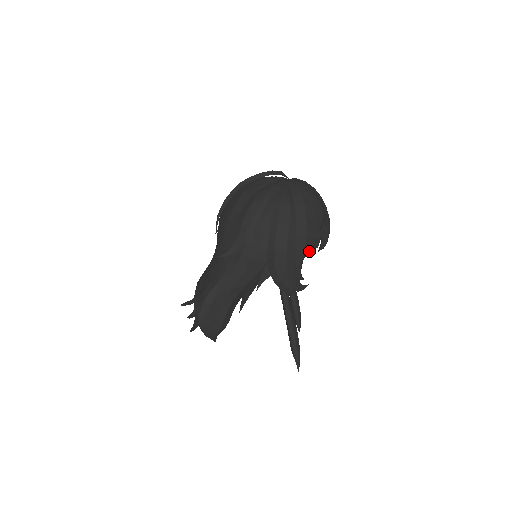
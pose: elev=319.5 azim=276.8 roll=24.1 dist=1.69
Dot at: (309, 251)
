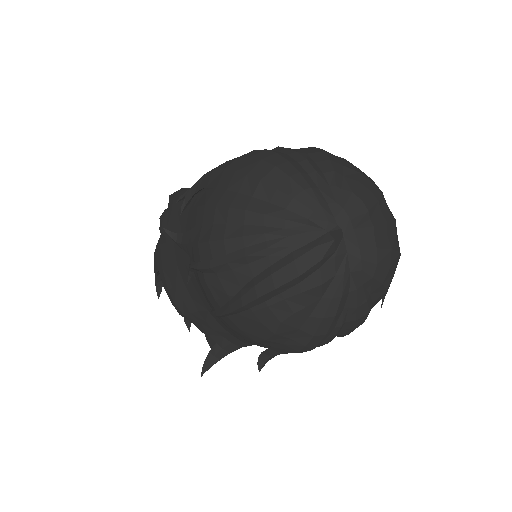
Dot at: occluded
